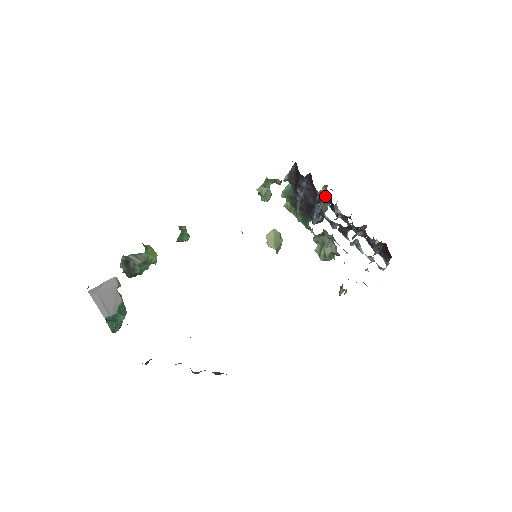
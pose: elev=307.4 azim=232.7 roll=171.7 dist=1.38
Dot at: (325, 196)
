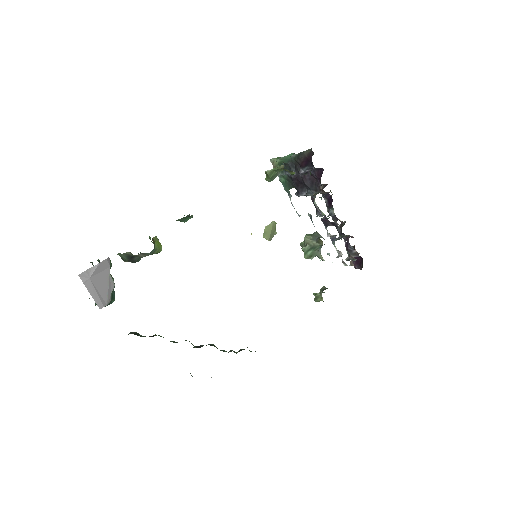
Dot at: (327, 193)
